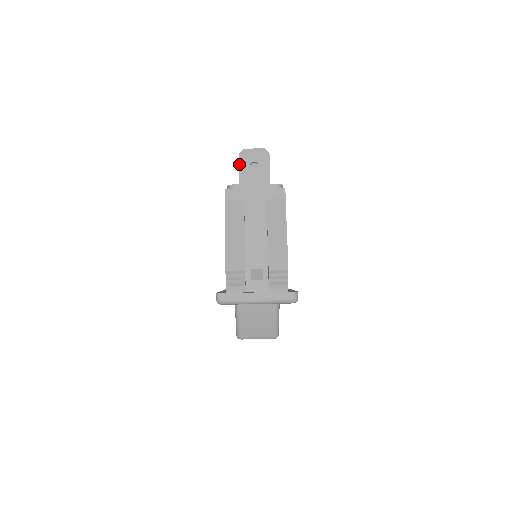
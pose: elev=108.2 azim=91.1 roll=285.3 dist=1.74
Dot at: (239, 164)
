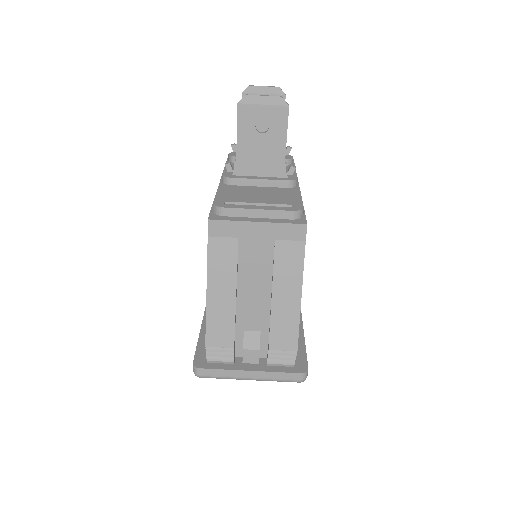
Dot at: (237, 122)
